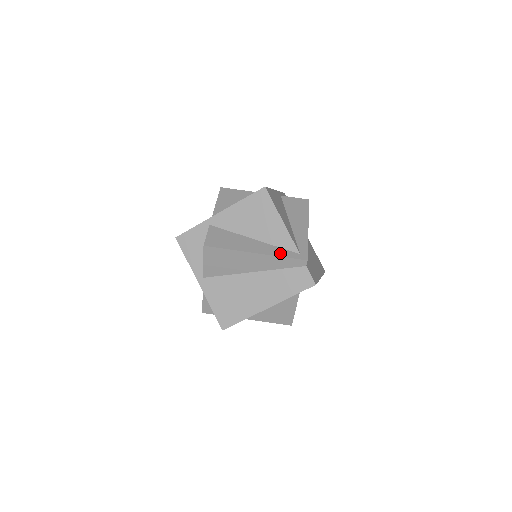
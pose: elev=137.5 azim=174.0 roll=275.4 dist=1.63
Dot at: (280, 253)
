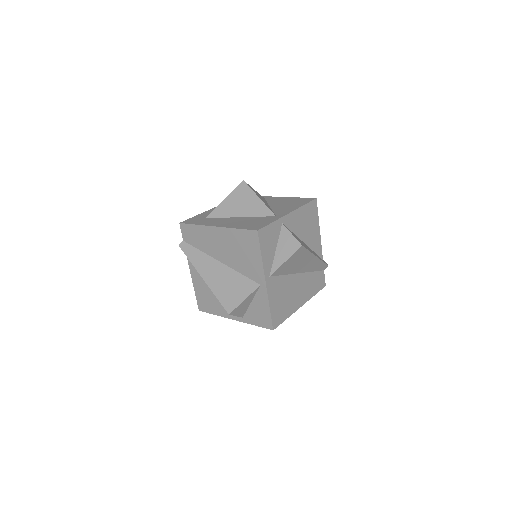
Dot at: (320, 258)
